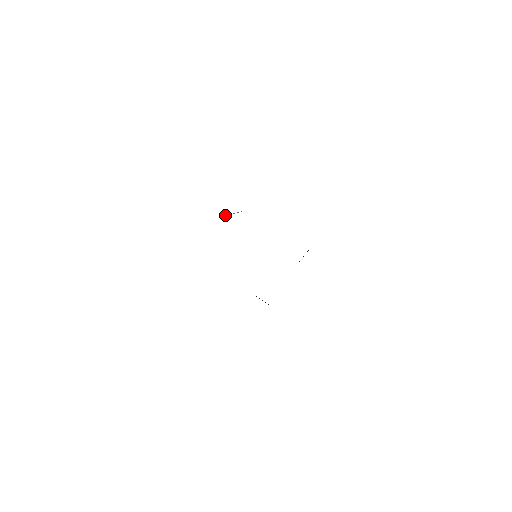
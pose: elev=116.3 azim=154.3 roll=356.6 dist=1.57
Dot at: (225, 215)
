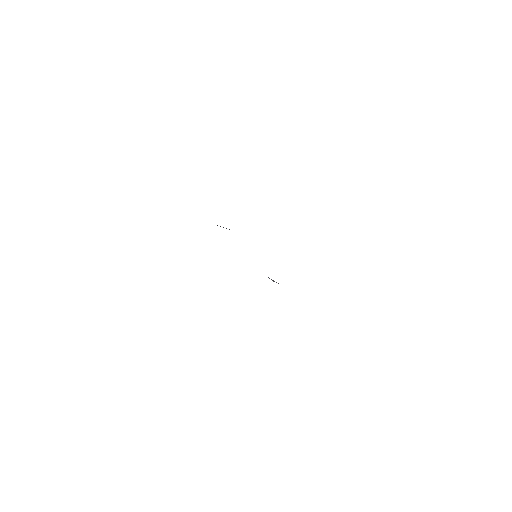
Dot at: occluded
